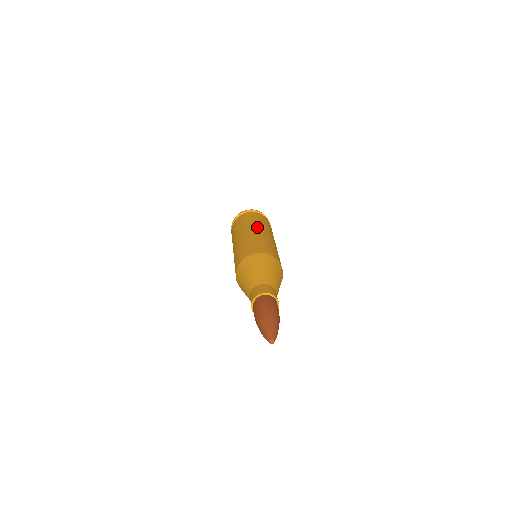
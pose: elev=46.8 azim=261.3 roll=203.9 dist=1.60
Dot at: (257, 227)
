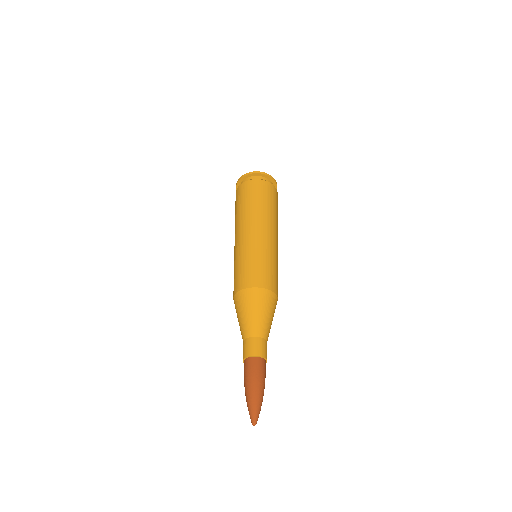
Dot at: (251, 223)
